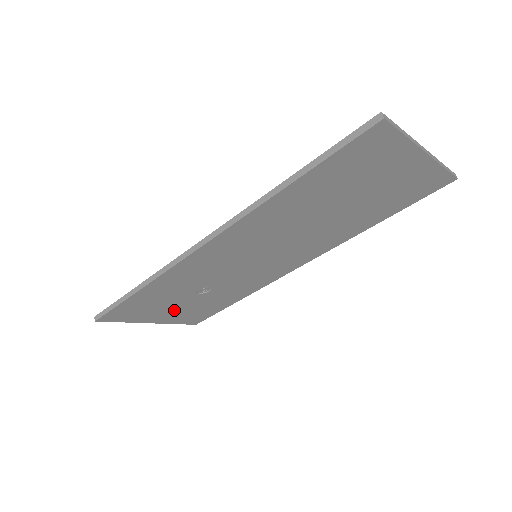
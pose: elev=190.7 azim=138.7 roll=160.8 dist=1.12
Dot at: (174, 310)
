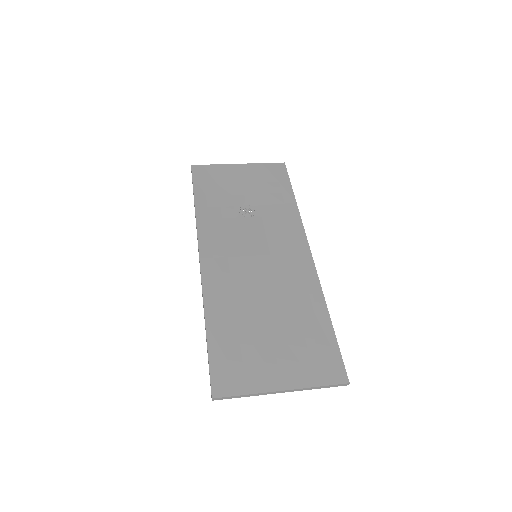
Dot at: (244, 185)
